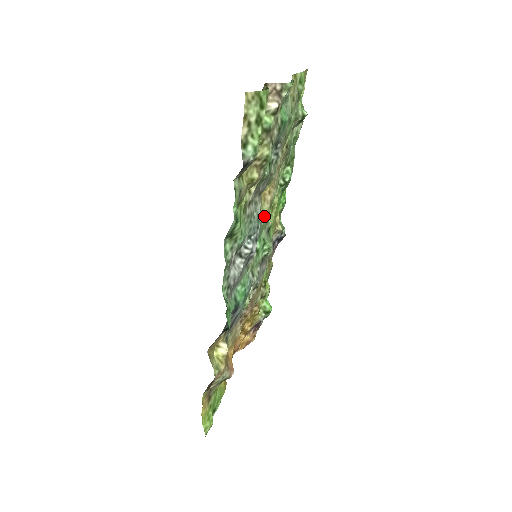
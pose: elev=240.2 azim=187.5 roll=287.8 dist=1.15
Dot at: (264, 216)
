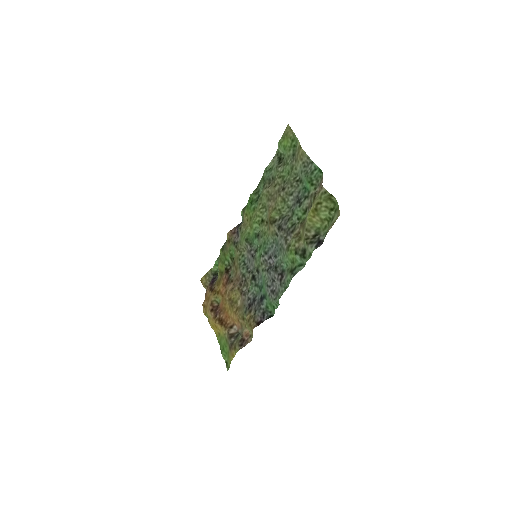
Dot at: (268, 234)
